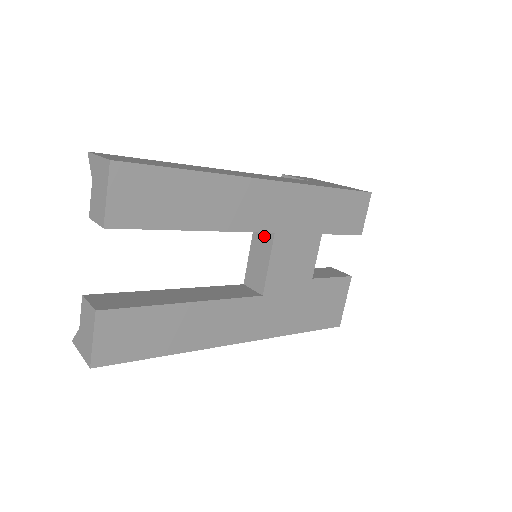
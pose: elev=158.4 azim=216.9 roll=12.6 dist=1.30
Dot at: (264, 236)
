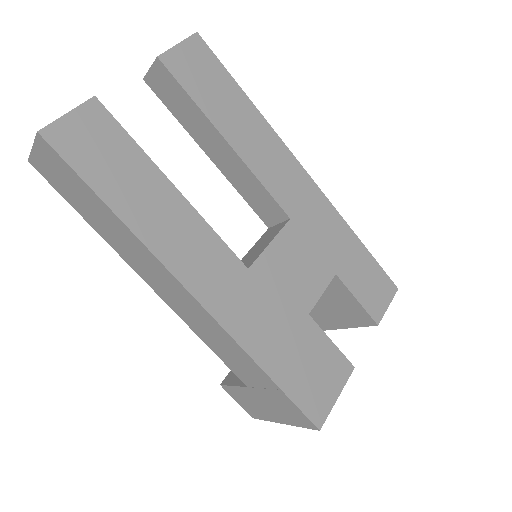
Dot at: (276, 228)
